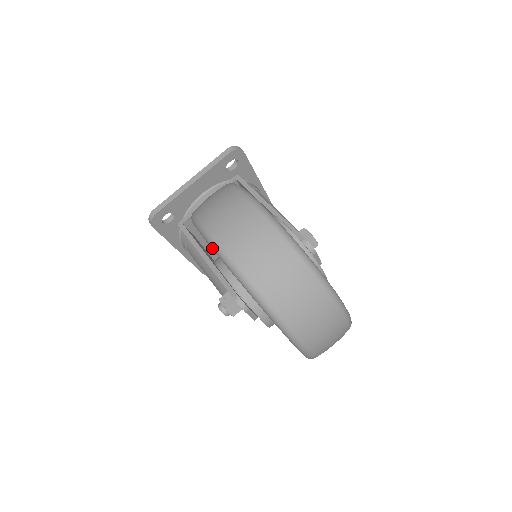
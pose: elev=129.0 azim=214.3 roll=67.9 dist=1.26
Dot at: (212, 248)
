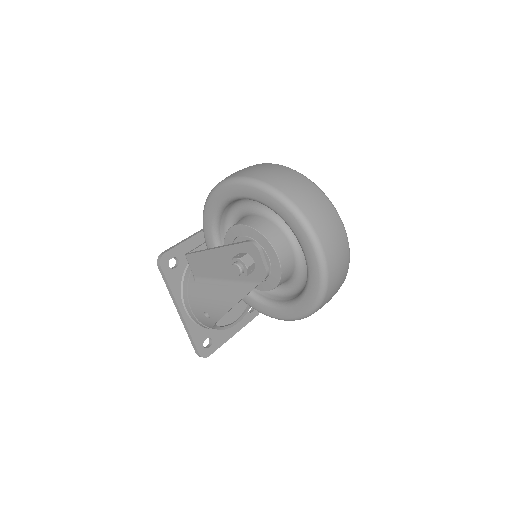
Dot at: (229, 185)
